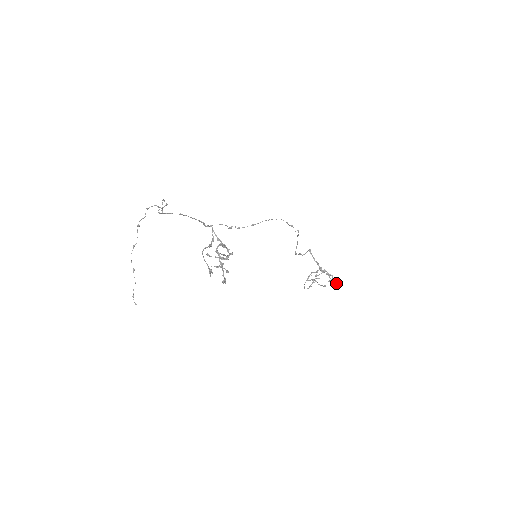
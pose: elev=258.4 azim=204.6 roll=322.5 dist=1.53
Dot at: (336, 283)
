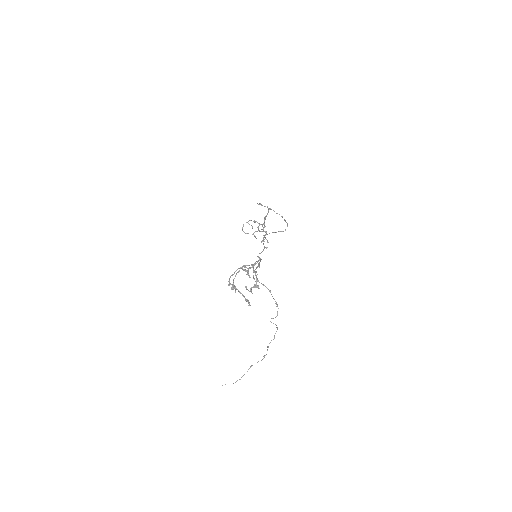
Dot at: (266, 248)
